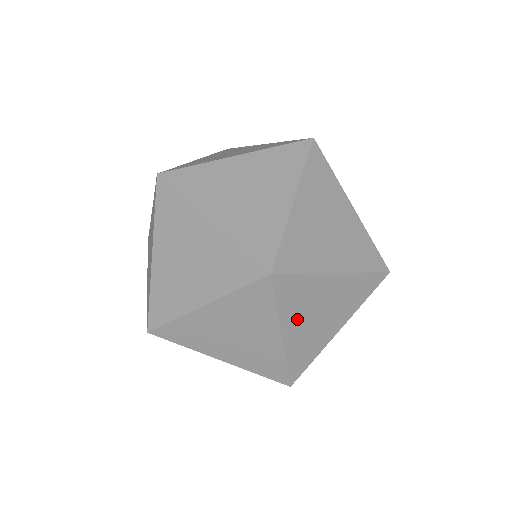
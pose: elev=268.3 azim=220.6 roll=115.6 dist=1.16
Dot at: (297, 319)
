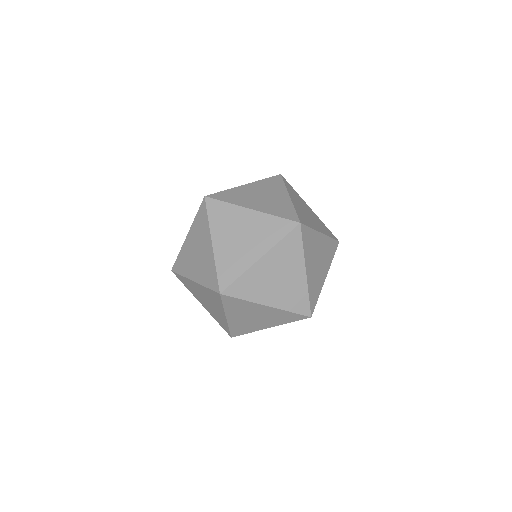
Dot at: (237, 314)
